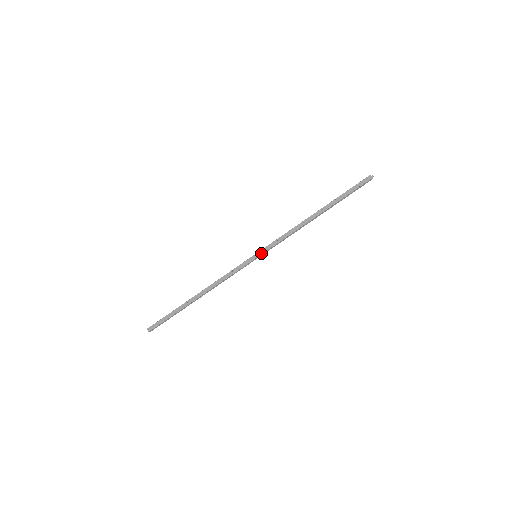
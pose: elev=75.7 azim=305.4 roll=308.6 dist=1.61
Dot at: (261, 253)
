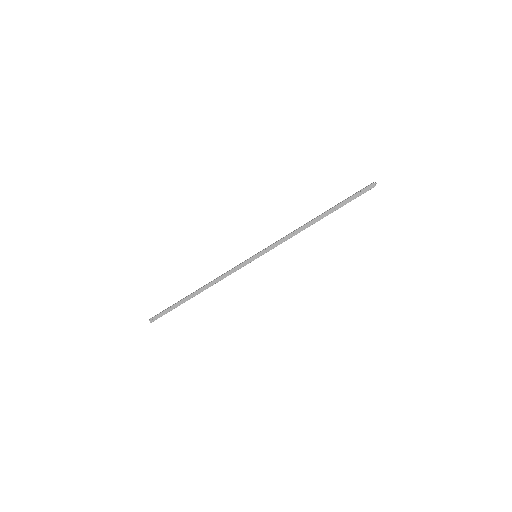
Dot at: (262, 254)
